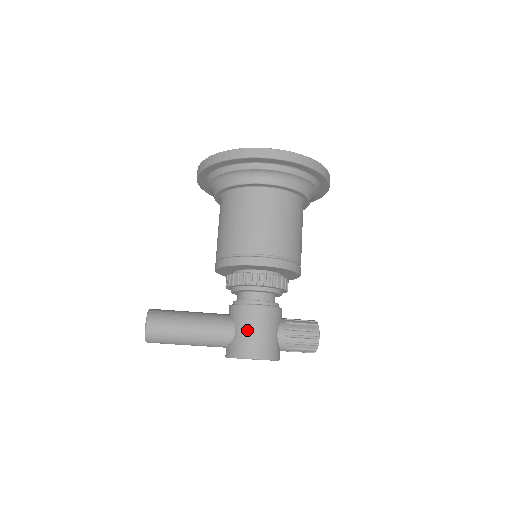
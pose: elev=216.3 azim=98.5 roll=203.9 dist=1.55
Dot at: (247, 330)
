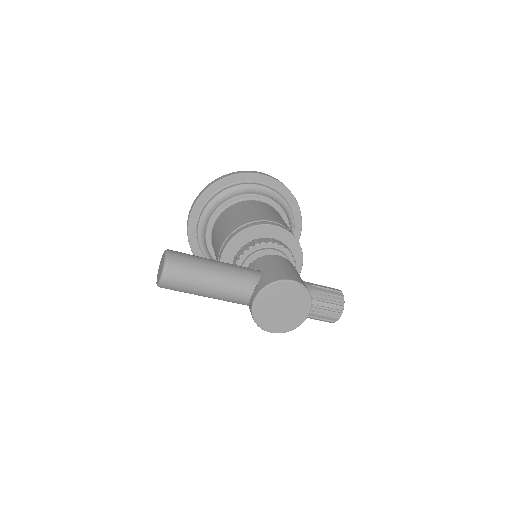
Dot at: (275, 266)
